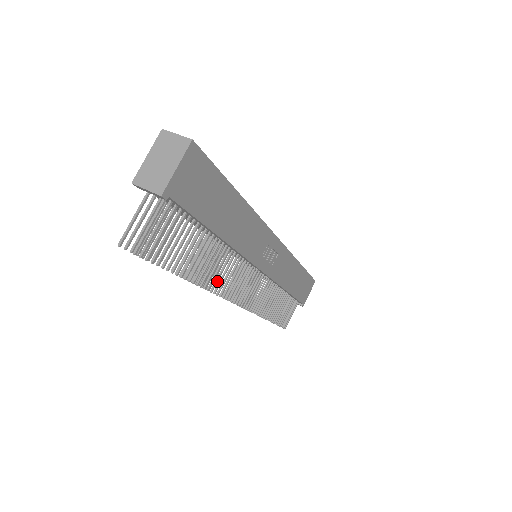
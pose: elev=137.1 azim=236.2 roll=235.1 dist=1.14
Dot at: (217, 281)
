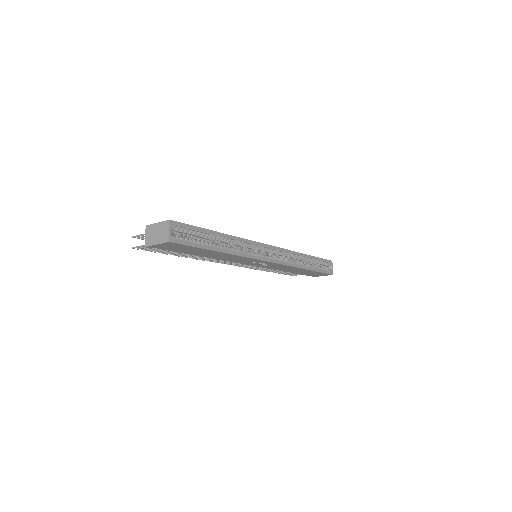
Dot at: (205, 259)
